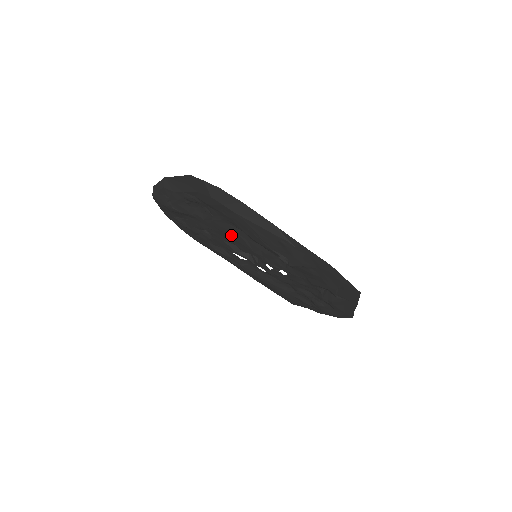
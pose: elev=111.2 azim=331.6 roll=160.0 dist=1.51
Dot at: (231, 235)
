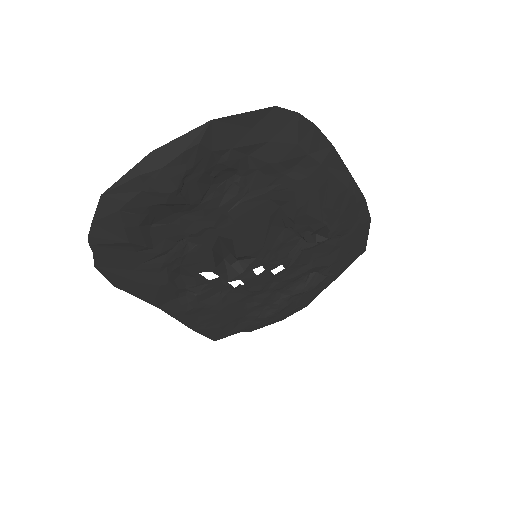
Dot at: (252, 225)
